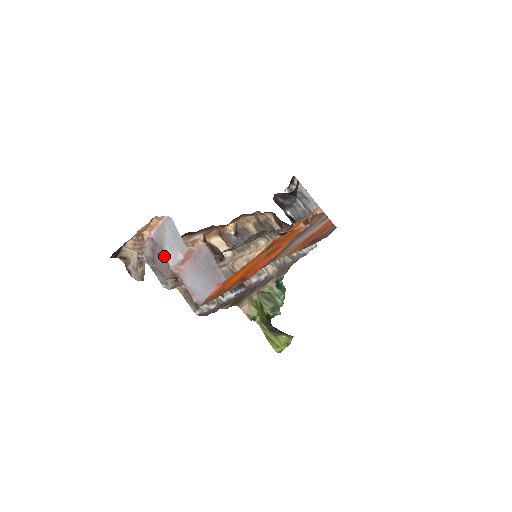
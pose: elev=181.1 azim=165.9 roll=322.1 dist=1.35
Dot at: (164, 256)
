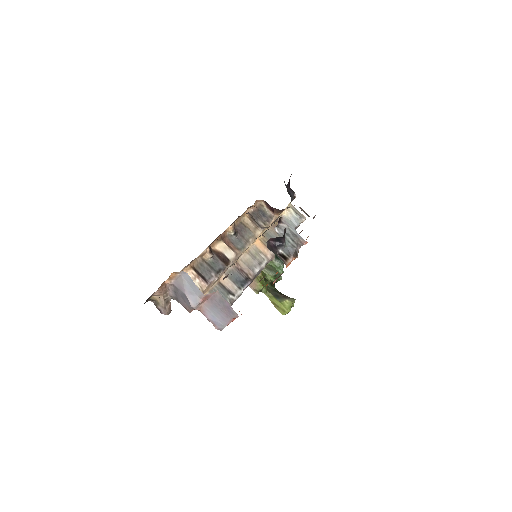
Dot at: (186, 298)
